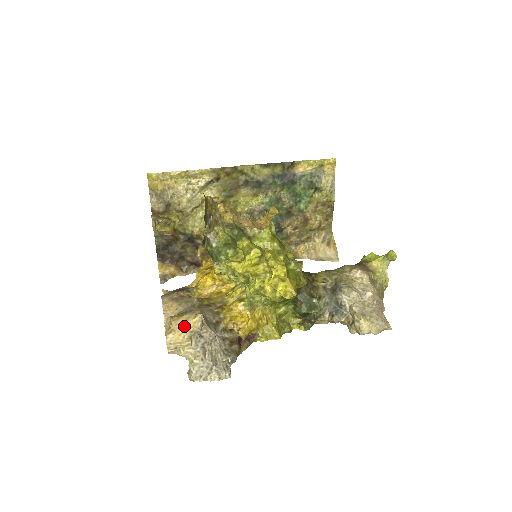
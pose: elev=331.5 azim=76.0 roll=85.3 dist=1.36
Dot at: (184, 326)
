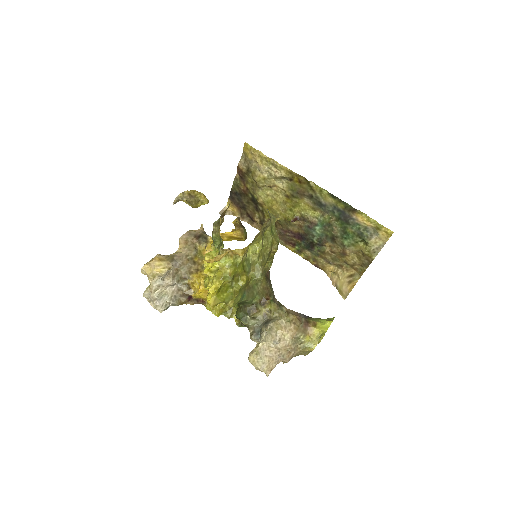
Dot at: (155, 268)
